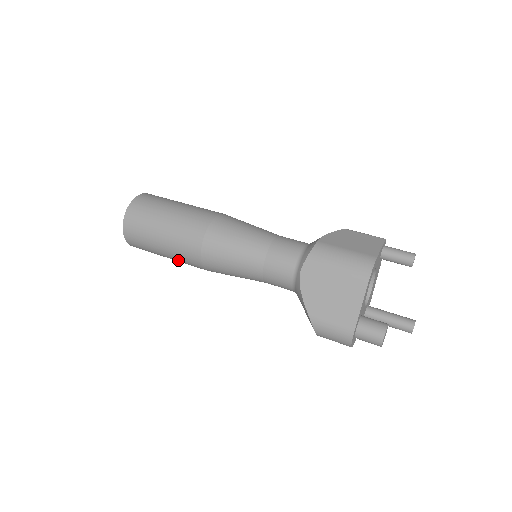
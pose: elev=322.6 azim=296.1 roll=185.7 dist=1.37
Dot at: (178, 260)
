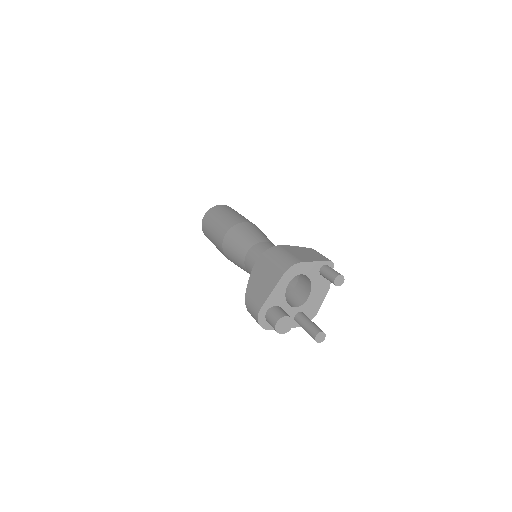
Dot at: occluded
